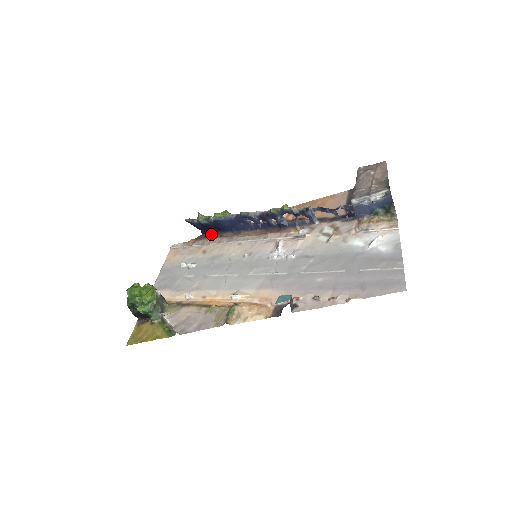
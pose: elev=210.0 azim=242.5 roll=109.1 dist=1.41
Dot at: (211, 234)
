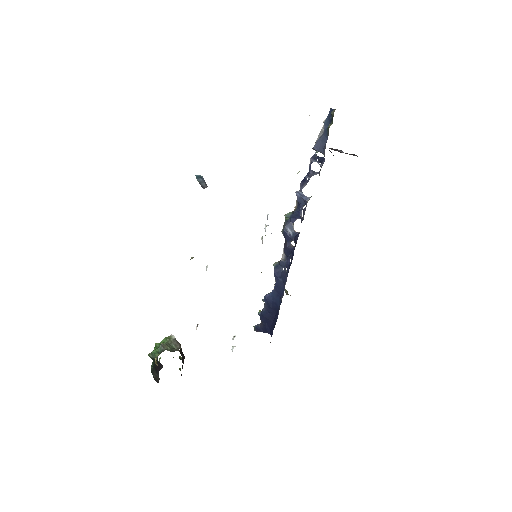
Dot at: (274, 326)
